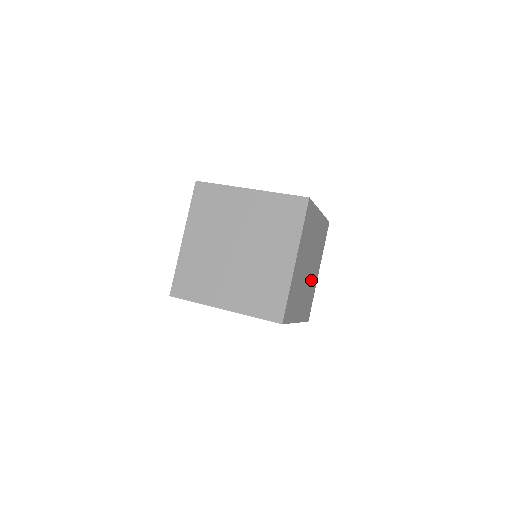
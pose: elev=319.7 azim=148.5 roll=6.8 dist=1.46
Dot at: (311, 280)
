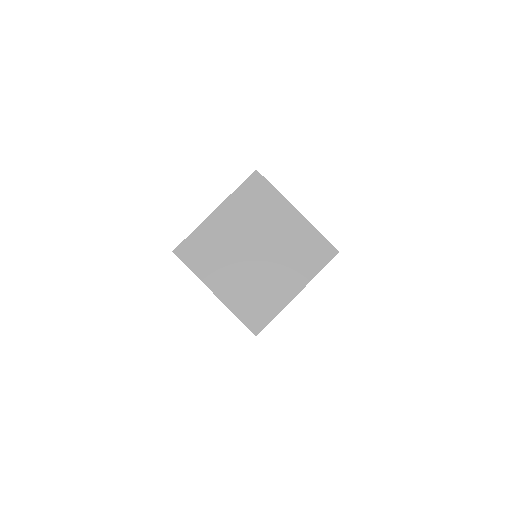
Dot at: occluded
